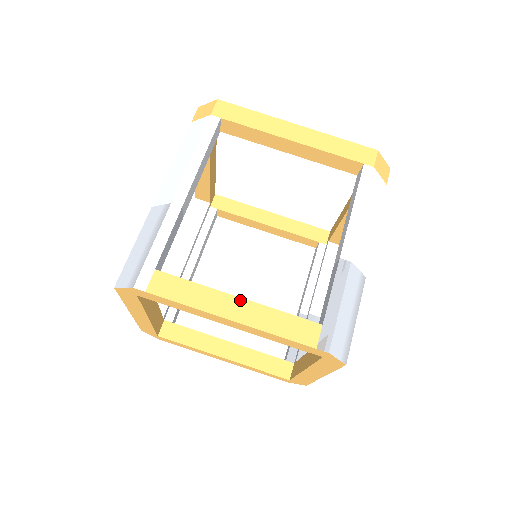
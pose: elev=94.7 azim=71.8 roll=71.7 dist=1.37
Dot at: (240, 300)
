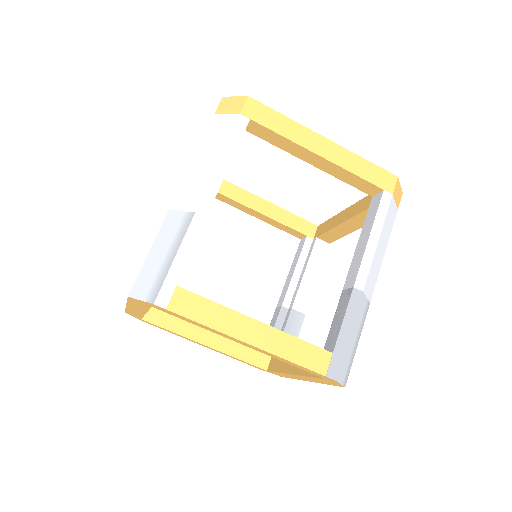
Dot at: (259, 324)
